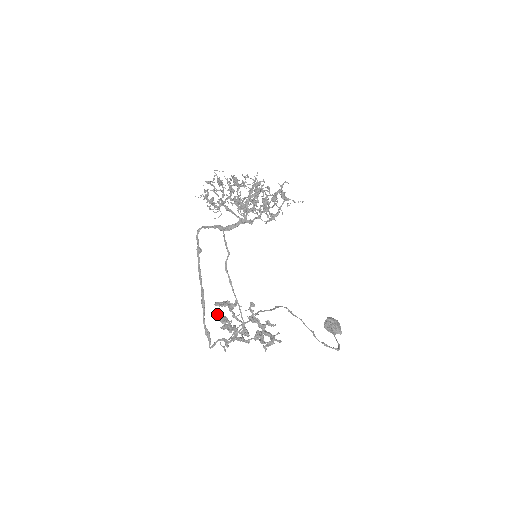
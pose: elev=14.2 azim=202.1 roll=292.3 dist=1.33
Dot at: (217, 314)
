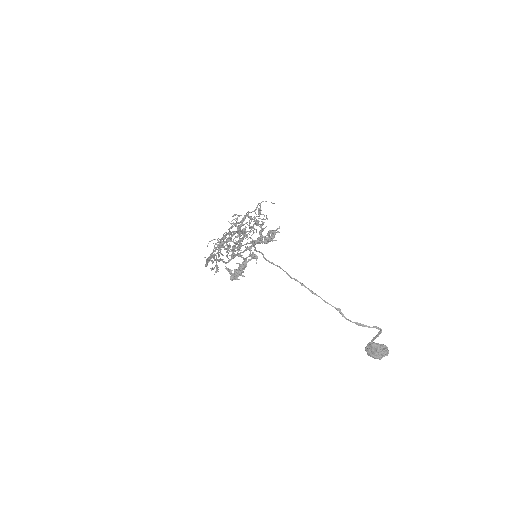
Dot at: occluded
